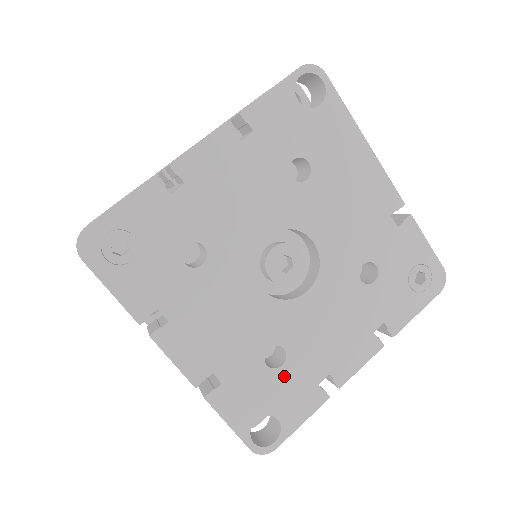
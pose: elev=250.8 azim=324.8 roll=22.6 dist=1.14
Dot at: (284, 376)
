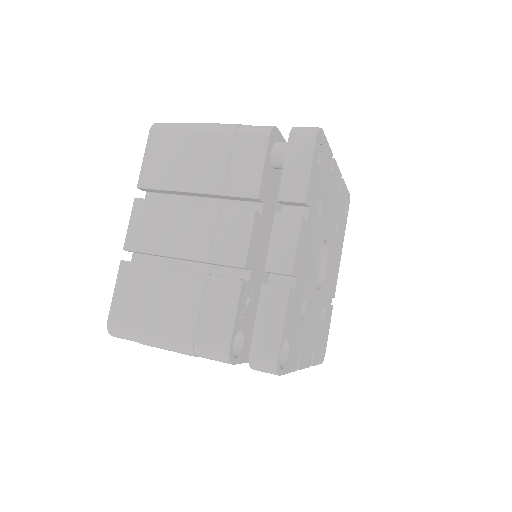
Dot at: (299, 327)
